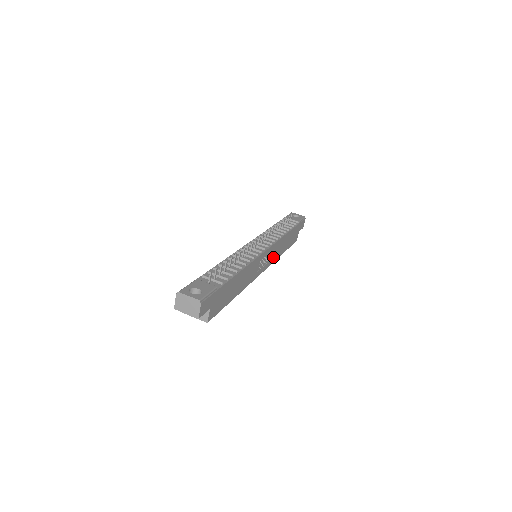
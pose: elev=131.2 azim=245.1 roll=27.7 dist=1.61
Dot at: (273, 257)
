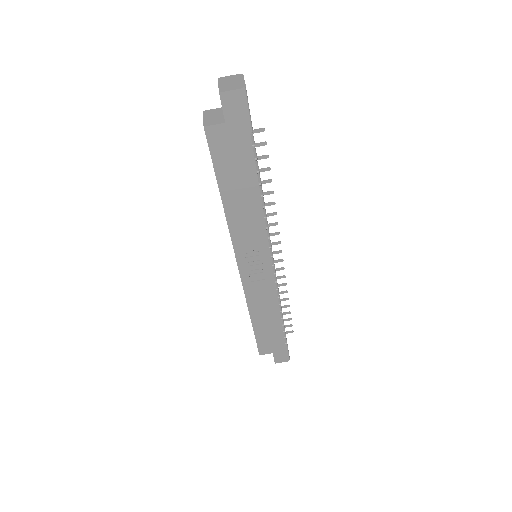
Dot at: (253, 291)
